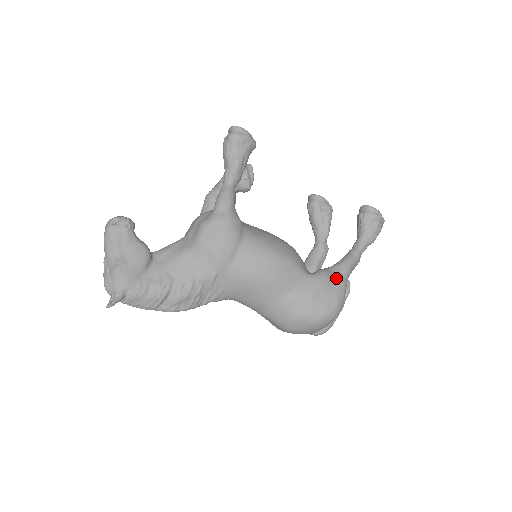
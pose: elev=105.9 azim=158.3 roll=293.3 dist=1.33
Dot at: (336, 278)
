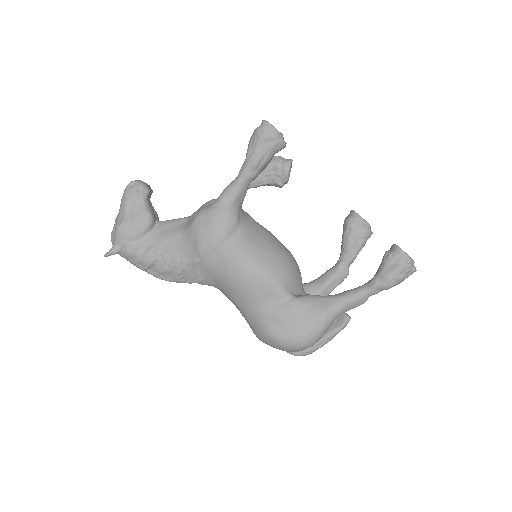
Dot at: (320, 310)
